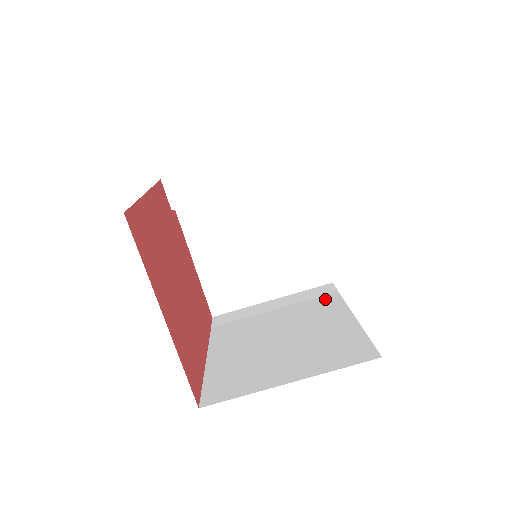
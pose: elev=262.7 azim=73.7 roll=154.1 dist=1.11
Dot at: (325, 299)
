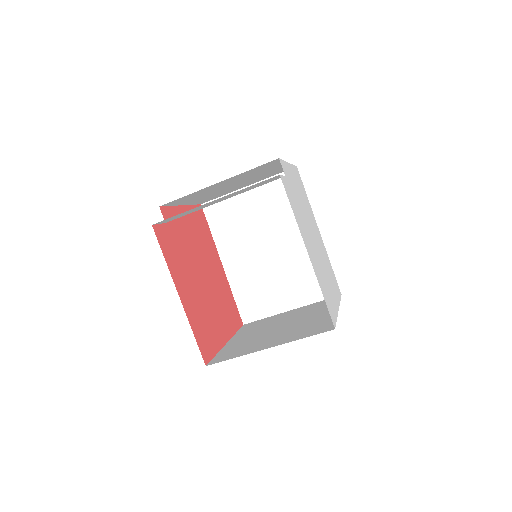
Dot at: occluded
